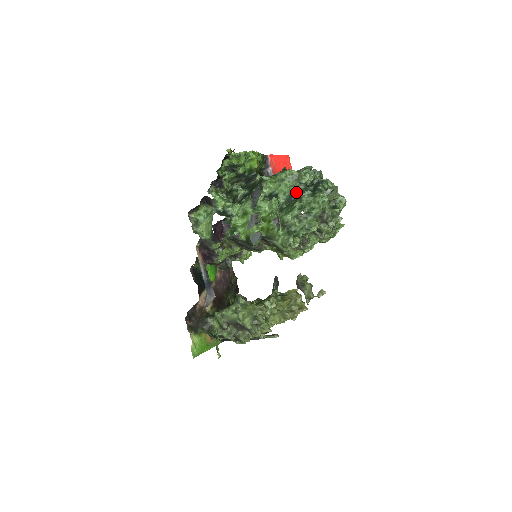
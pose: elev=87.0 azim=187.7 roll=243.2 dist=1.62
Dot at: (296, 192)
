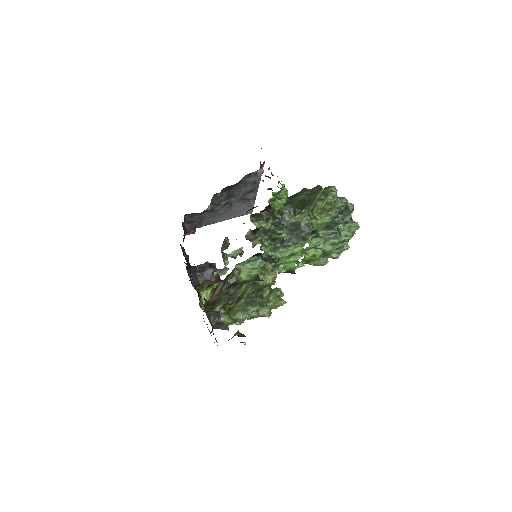
Dot at: occluded
